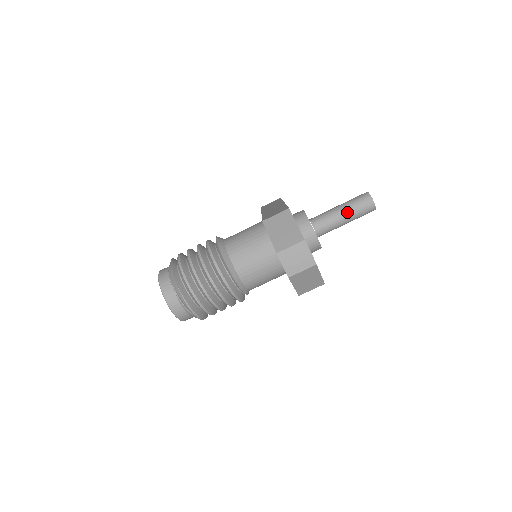
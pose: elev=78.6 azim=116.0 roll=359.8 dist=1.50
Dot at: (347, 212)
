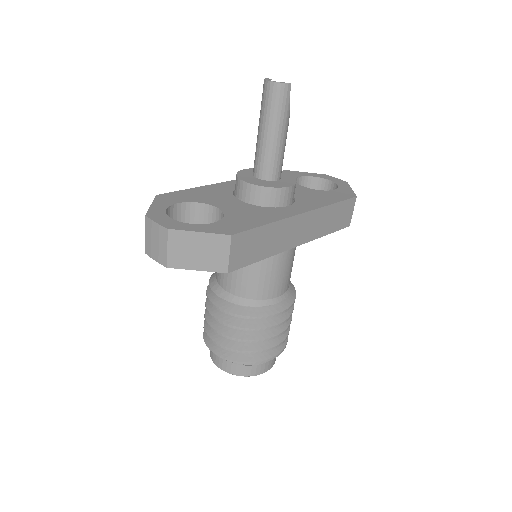
Dot at: (262, 125)
